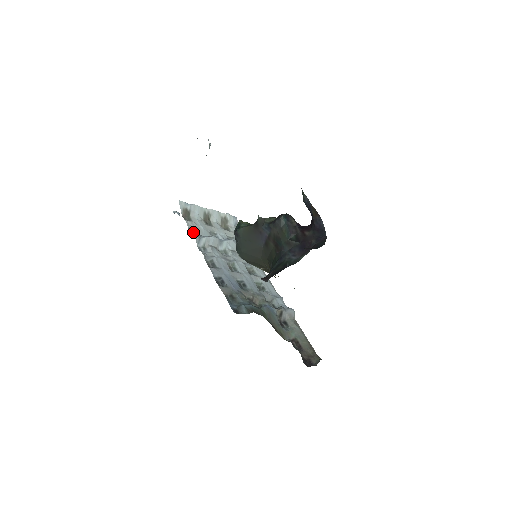
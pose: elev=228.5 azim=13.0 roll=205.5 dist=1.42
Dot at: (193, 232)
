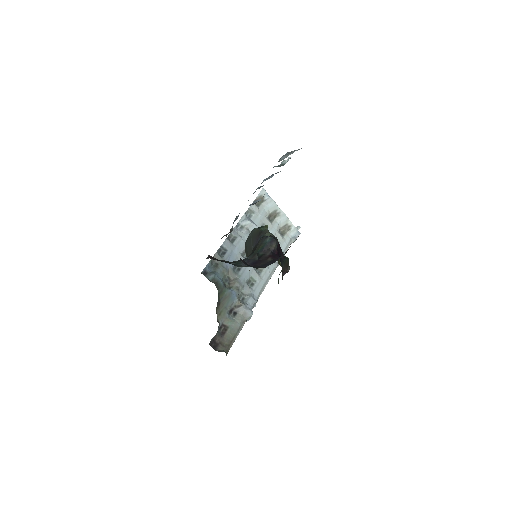
Dot at: (249, 213)
